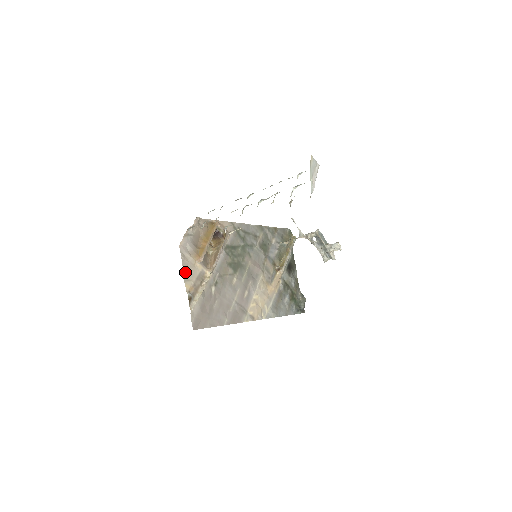
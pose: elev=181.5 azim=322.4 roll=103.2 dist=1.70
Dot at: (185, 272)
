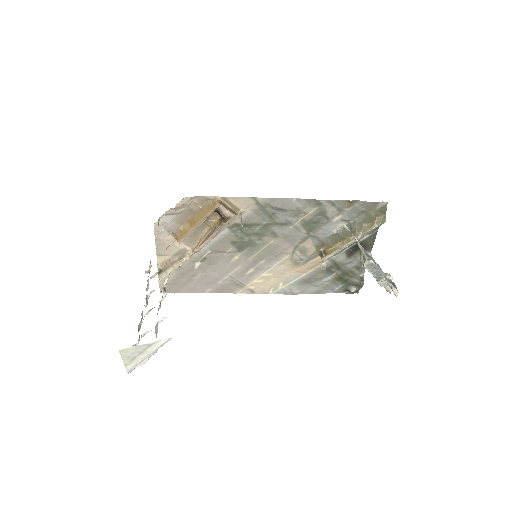
Dot at: (158, 248)
